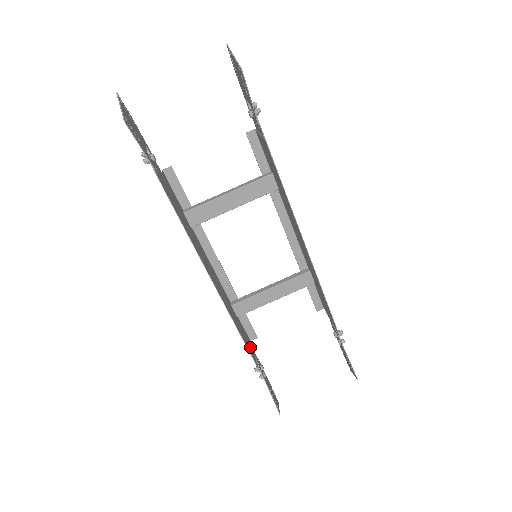
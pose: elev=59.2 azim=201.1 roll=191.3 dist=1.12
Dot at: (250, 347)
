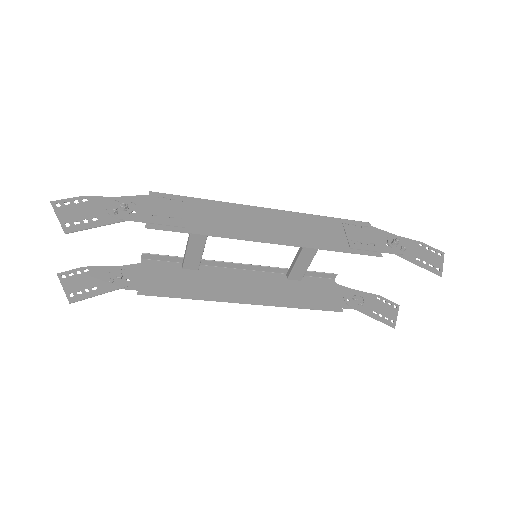
Dot at: (329, 295)
